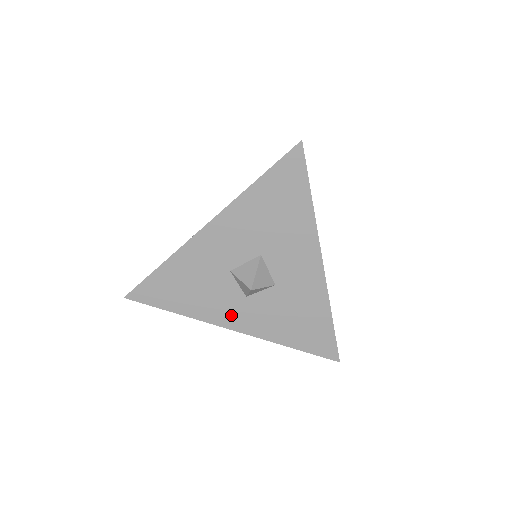
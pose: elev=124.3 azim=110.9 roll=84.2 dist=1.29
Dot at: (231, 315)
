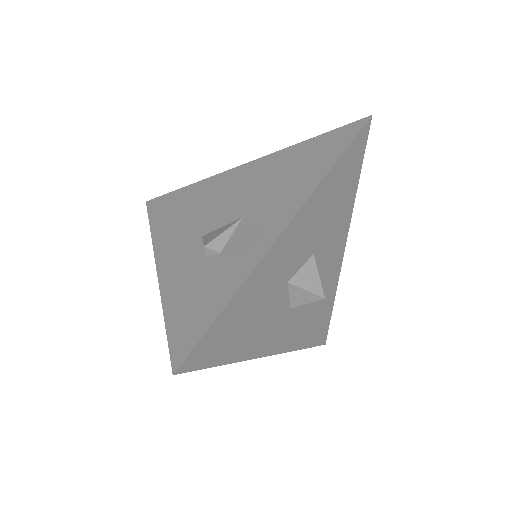
Dot at: (273, 338)
